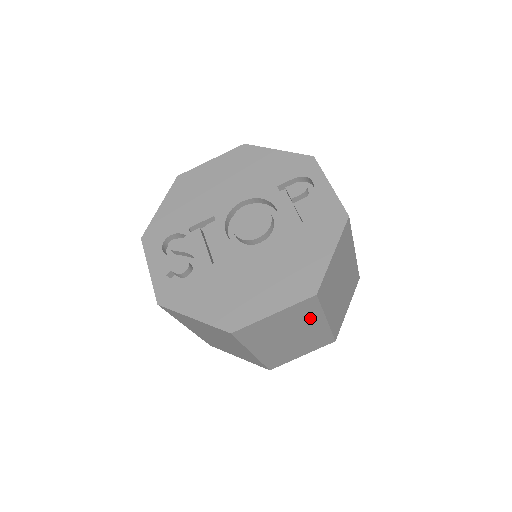
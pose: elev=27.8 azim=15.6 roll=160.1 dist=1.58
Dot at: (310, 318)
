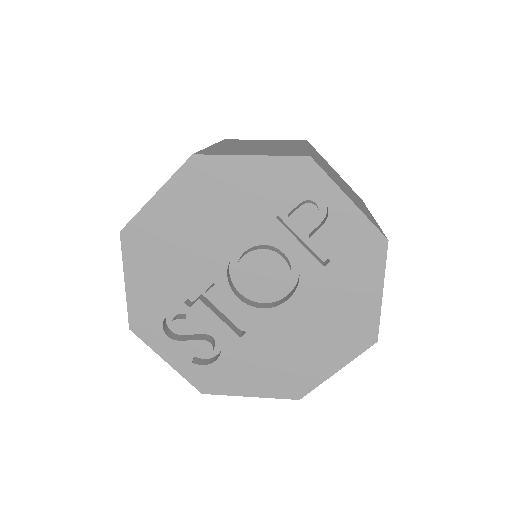
Dot at: occluded
